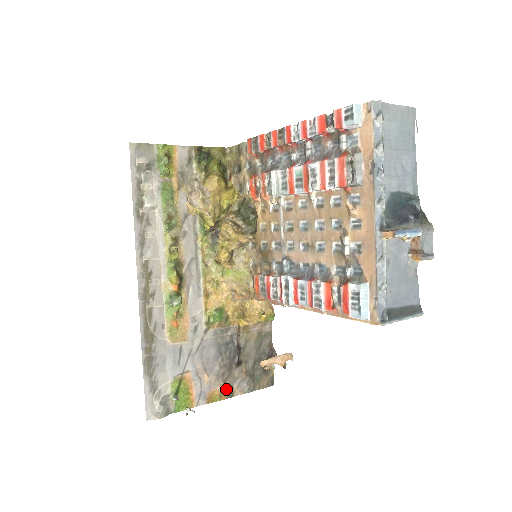
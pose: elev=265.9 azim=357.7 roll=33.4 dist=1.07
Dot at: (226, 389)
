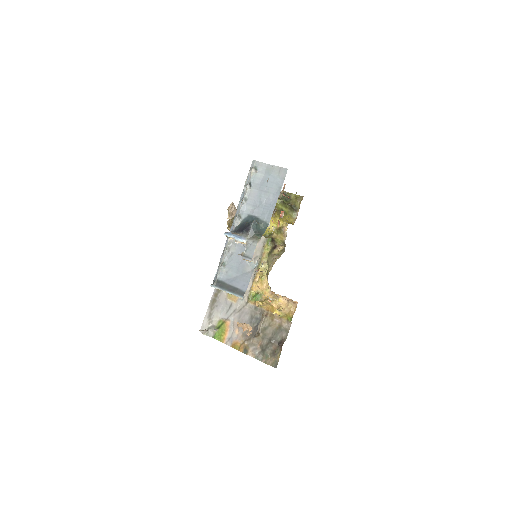
Dot at: (245, 346)
